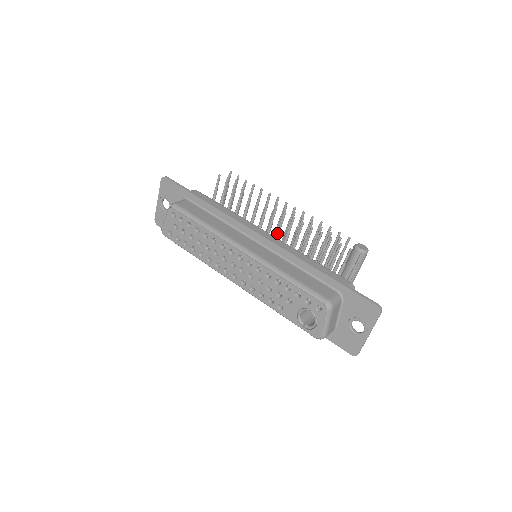
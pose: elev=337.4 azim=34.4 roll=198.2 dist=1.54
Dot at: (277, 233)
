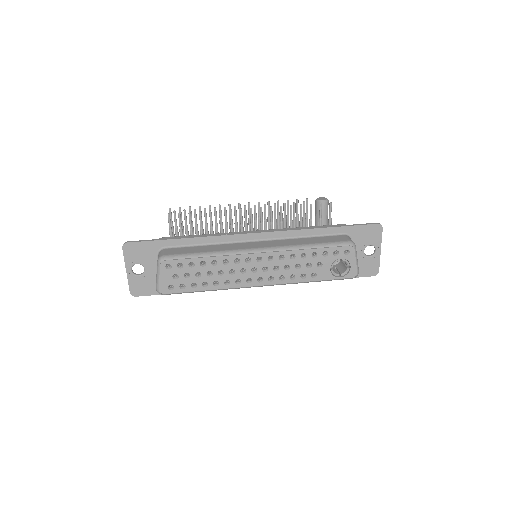
Dot at: (252, 230)
